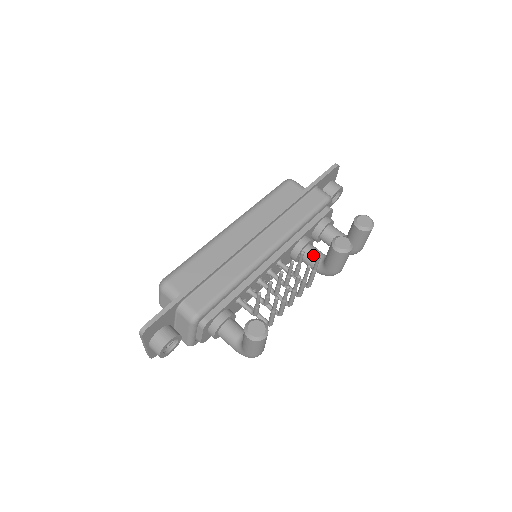
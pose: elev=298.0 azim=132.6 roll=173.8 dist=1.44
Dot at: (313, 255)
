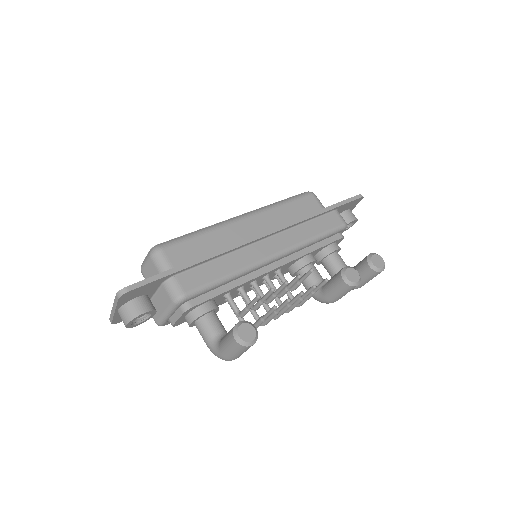
Dot at: (313, 276)
